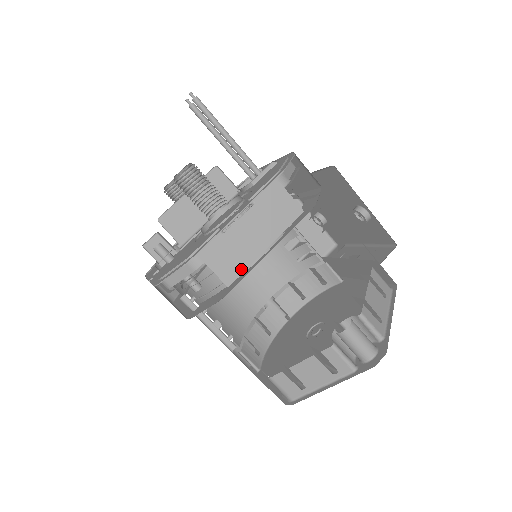
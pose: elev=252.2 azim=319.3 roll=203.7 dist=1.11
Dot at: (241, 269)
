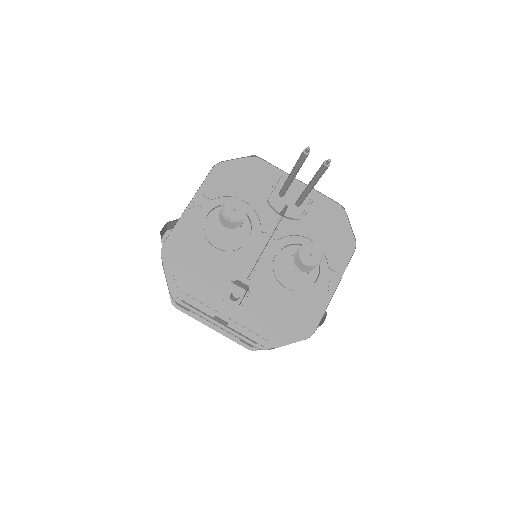
Dot at: occluded
